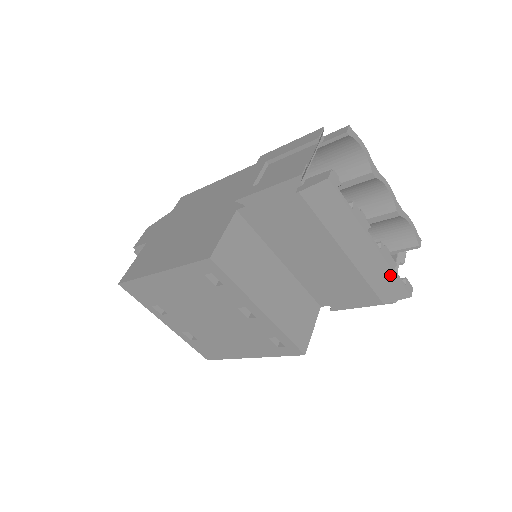
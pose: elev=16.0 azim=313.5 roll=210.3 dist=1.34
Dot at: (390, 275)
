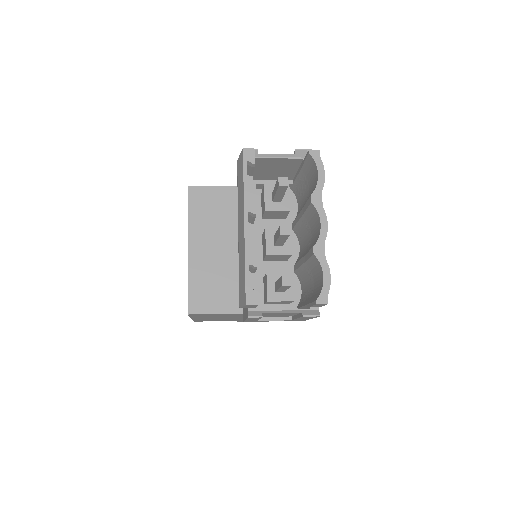
Dot at: (244, 269)
